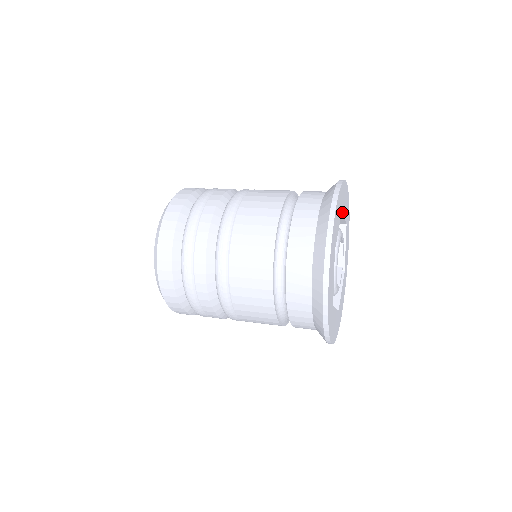
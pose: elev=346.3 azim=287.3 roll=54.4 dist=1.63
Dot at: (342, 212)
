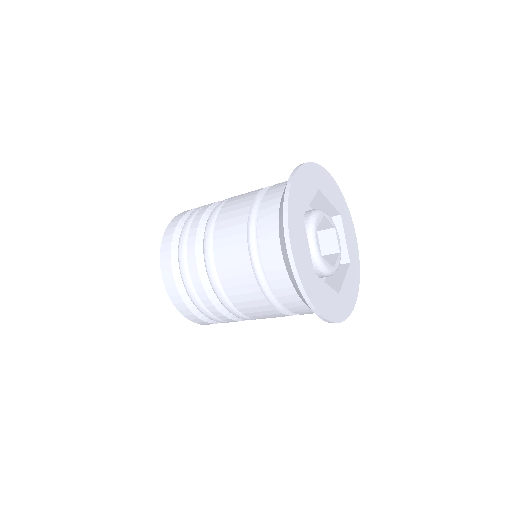
Dot at: (322, 193)
